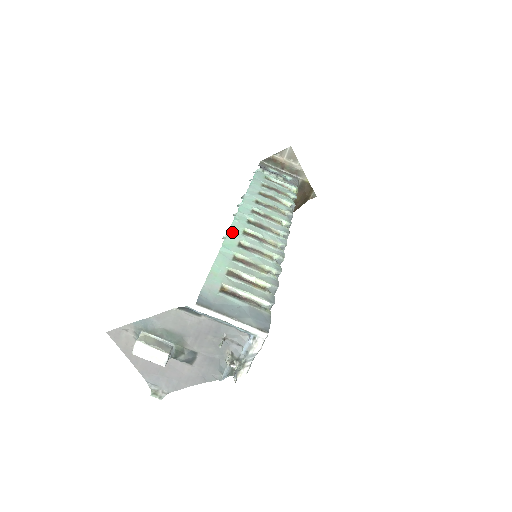
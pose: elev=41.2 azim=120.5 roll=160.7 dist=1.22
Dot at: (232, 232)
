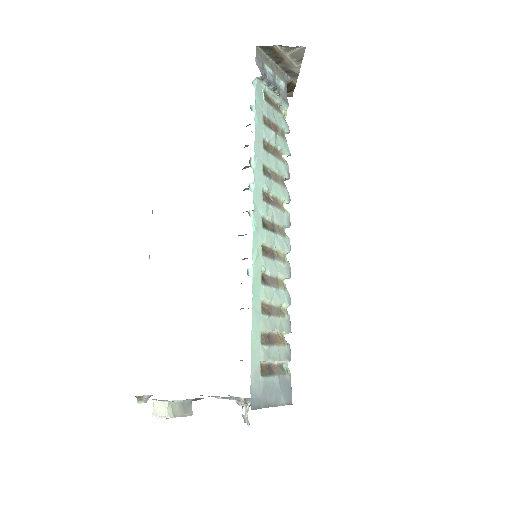
Dot at: (256, 259)
